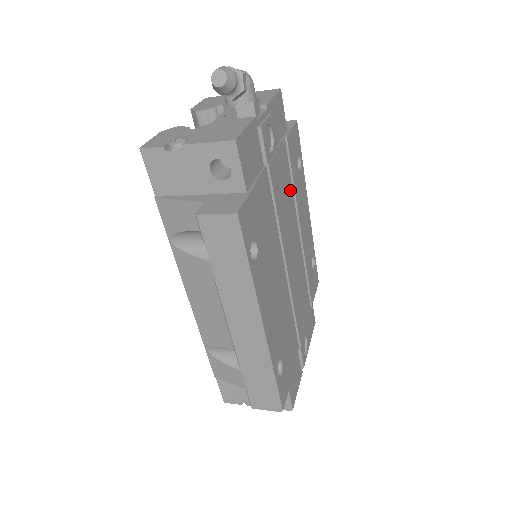
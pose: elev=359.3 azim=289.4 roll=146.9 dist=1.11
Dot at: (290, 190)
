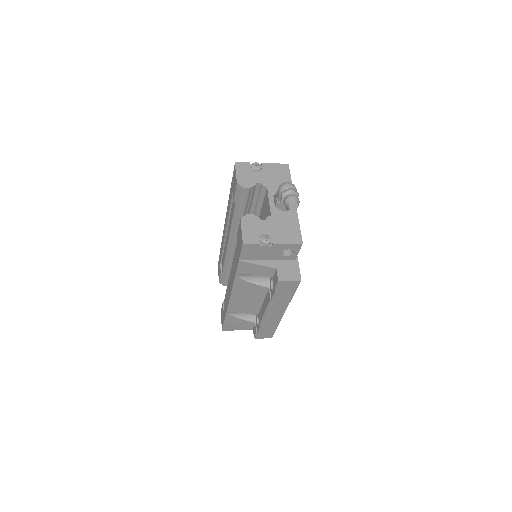
Dot at: occluded
